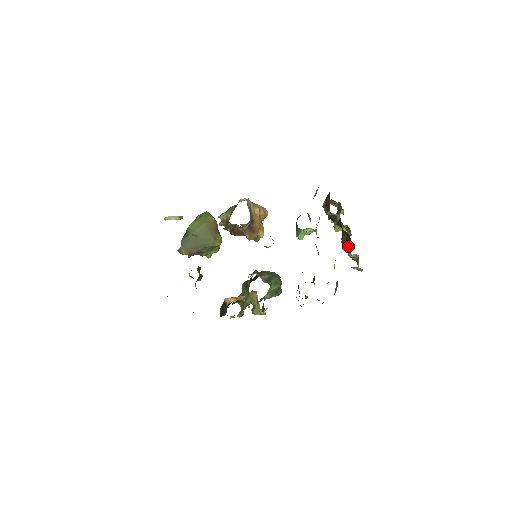
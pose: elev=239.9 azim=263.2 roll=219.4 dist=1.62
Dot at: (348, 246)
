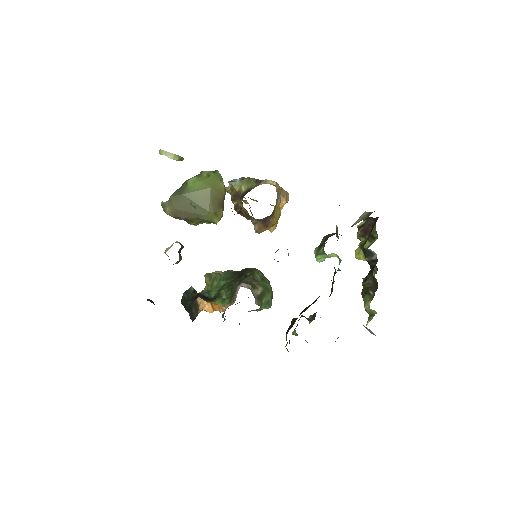
Dot at: (369, 295)
